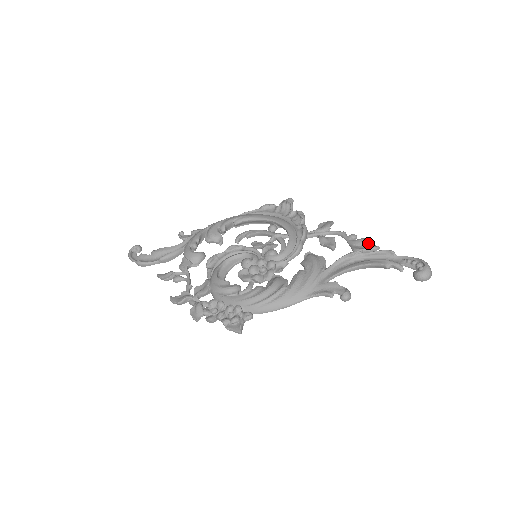
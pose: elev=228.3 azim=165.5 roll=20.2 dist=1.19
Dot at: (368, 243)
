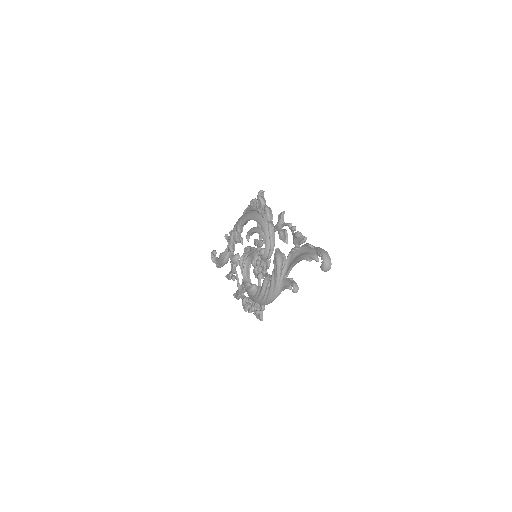
Dot at: (299, 236)
